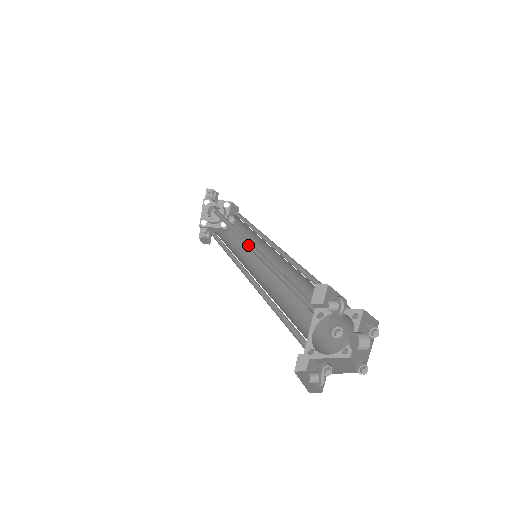
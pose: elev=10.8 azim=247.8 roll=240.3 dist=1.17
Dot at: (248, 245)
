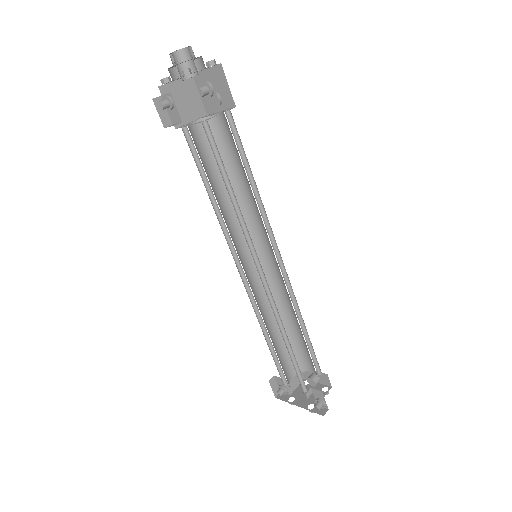
Dot at: (258, 267)
